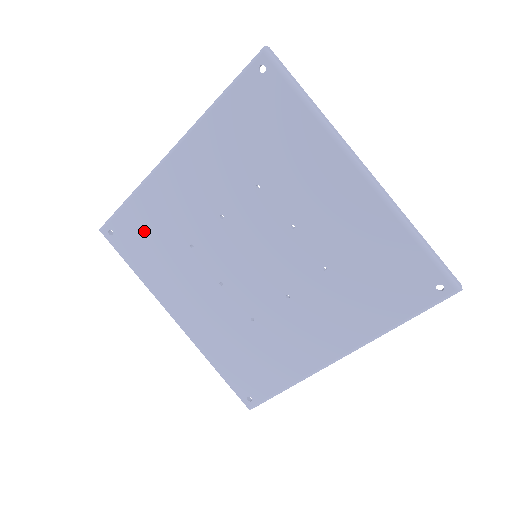
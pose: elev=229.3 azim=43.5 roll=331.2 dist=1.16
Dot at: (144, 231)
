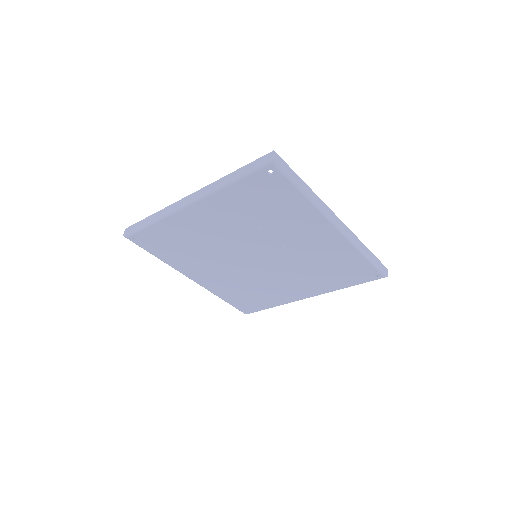
Dot at: (166, 240)
